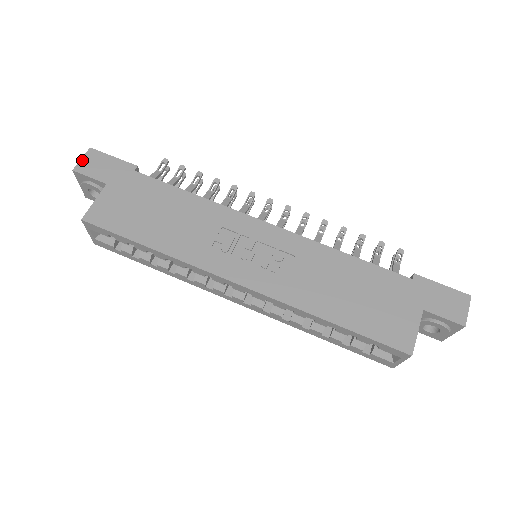
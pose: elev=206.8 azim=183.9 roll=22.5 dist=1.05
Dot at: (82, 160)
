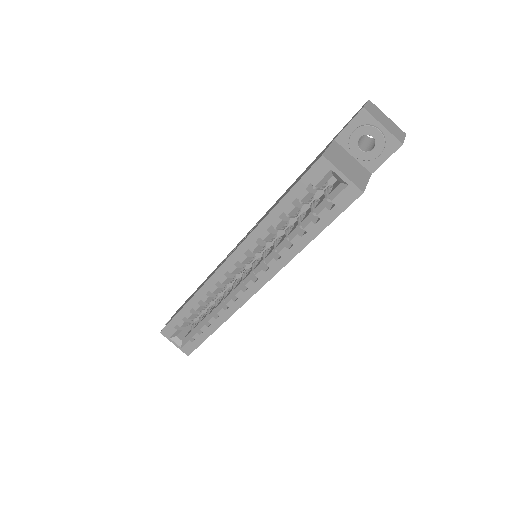
Dot at: occluded
